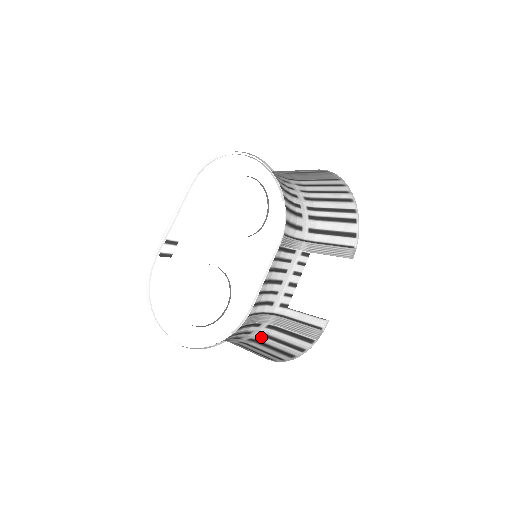
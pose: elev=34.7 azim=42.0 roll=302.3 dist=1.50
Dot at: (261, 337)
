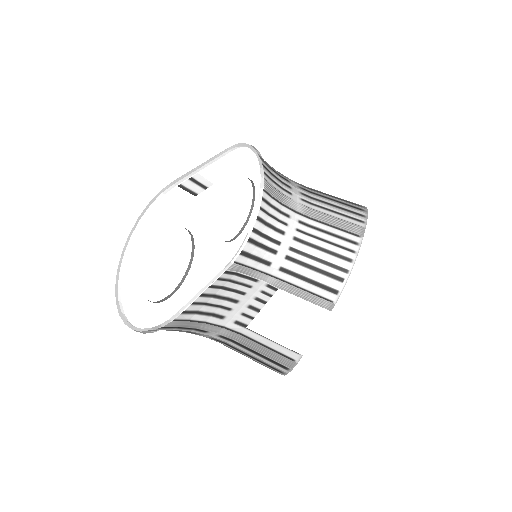
Dot at: (220, 342)
